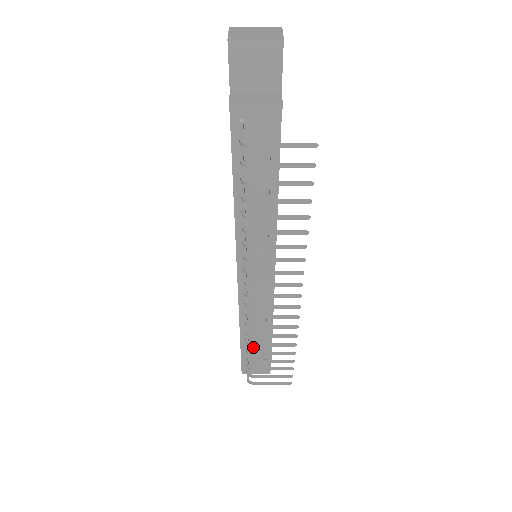
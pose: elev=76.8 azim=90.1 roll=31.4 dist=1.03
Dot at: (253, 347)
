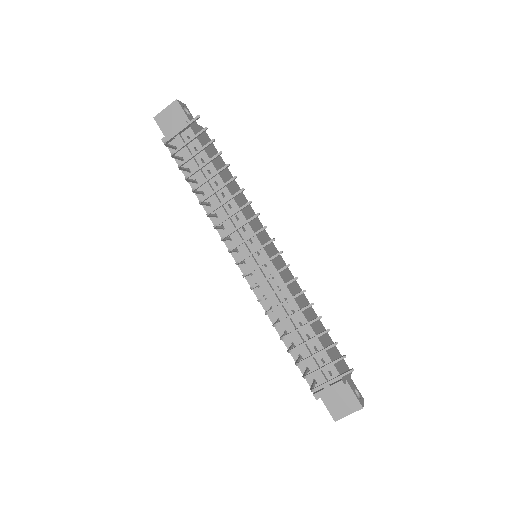
Dot at: (303, 353)
